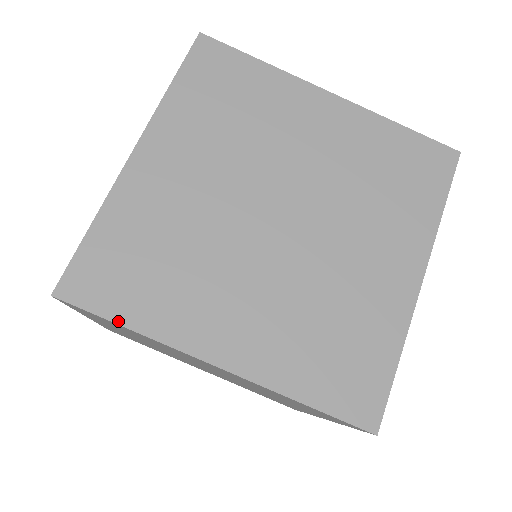
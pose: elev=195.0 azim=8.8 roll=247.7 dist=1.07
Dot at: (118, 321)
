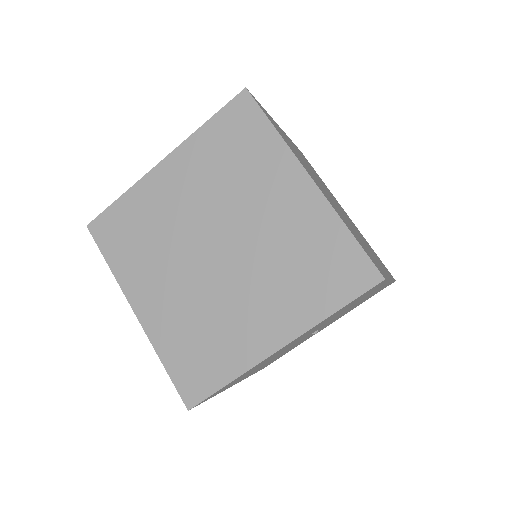
Dot at: (271, 122)
